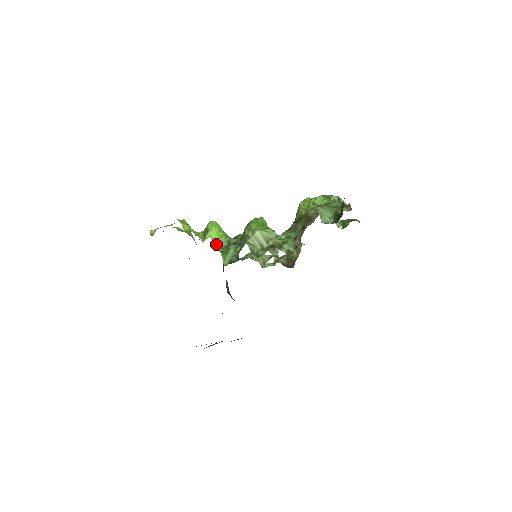
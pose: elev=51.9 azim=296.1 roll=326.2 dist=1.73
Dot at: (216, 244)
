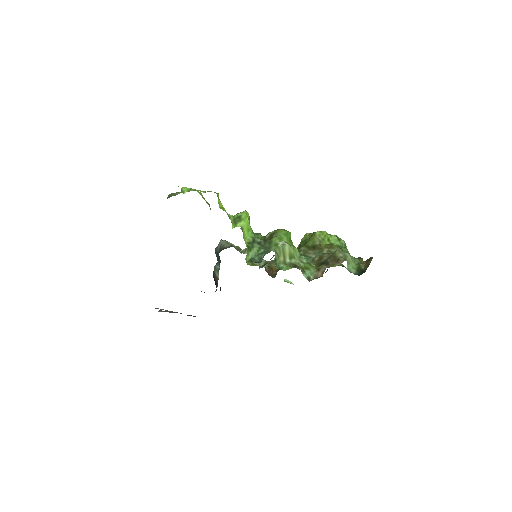
Dot at: (244, 236)
